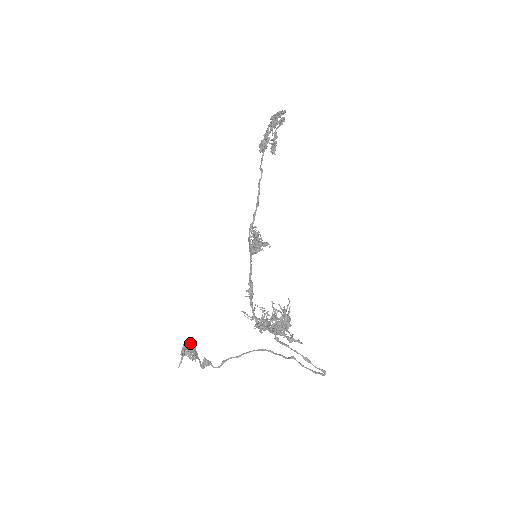
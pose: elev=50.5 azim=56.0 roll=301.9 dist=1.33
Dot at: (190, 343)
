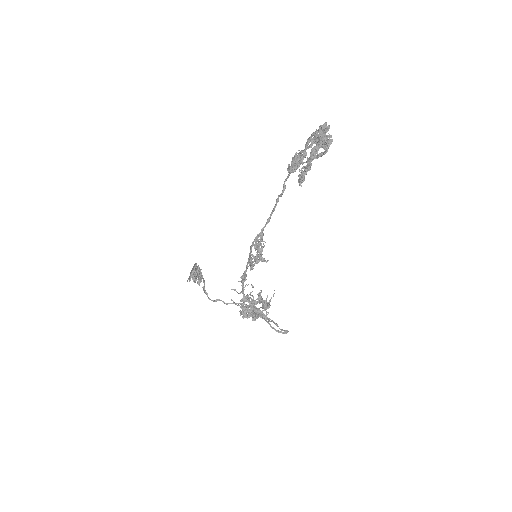
Dot at: (198, 269)
